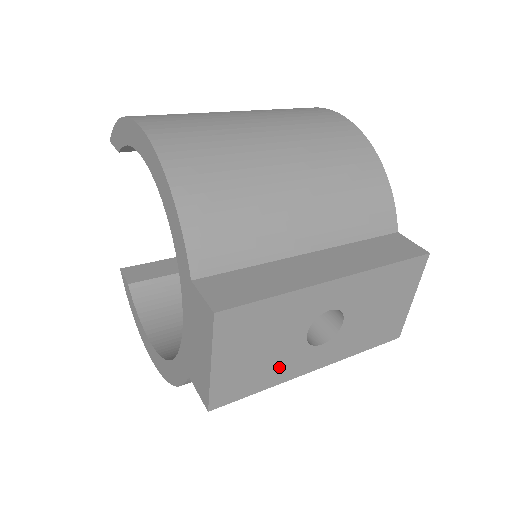
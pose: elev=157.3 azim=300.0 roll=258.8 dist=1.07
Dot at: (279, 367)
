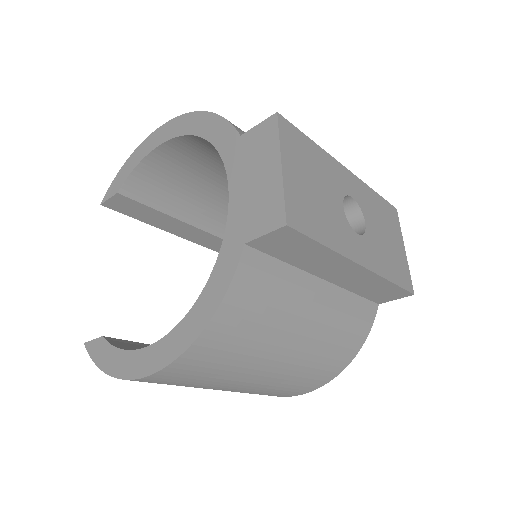
Dot at: (333, 228)
